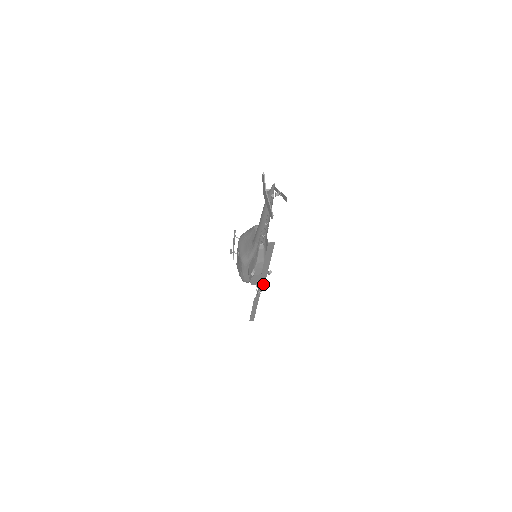
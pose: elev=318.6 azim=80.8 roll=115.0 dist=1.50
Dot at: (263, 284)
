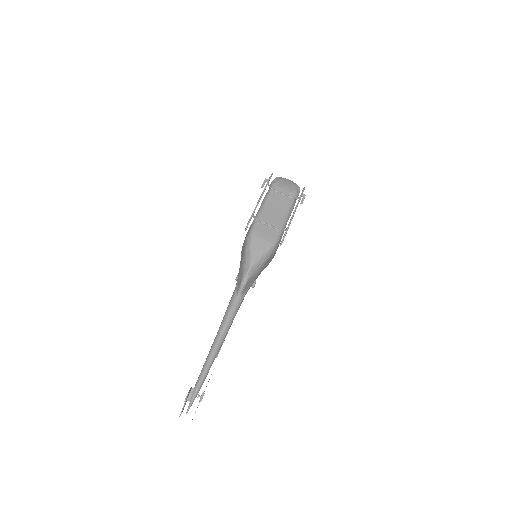
Dot at: occluded
